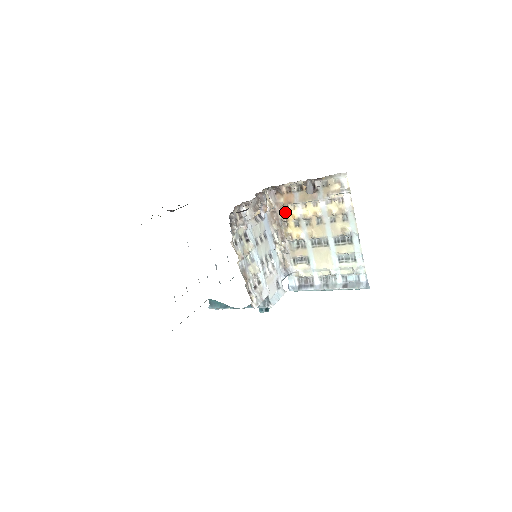
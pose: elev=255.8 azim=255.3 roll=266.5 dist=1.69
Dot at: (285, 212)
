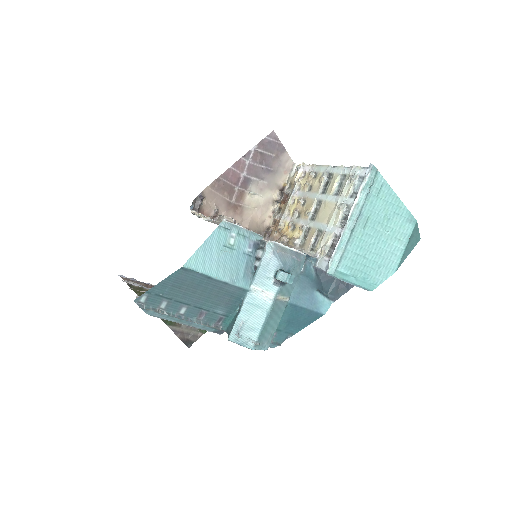
Dot at: occluded
